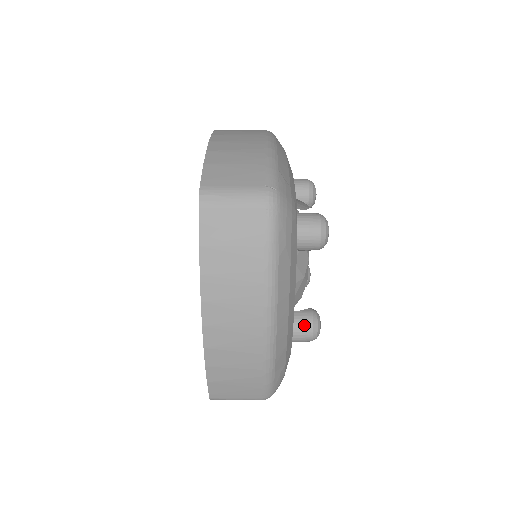
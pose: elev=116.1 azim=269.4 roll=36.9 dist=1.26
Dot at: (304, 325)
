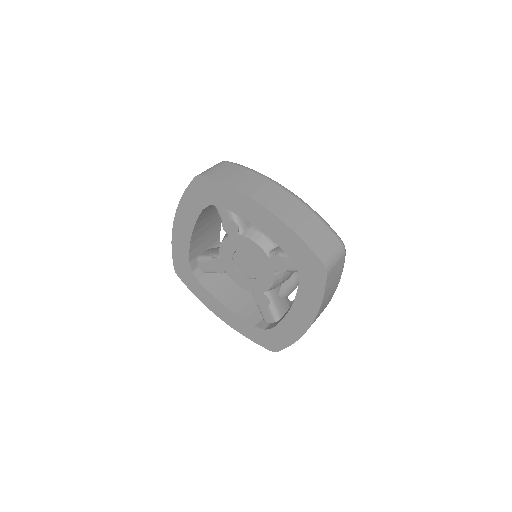
Dot at: occluded
